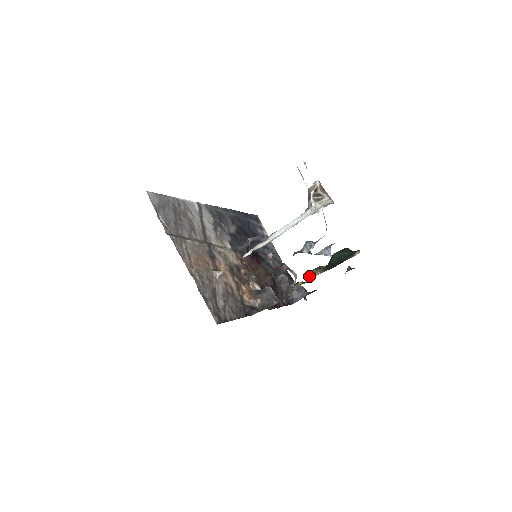
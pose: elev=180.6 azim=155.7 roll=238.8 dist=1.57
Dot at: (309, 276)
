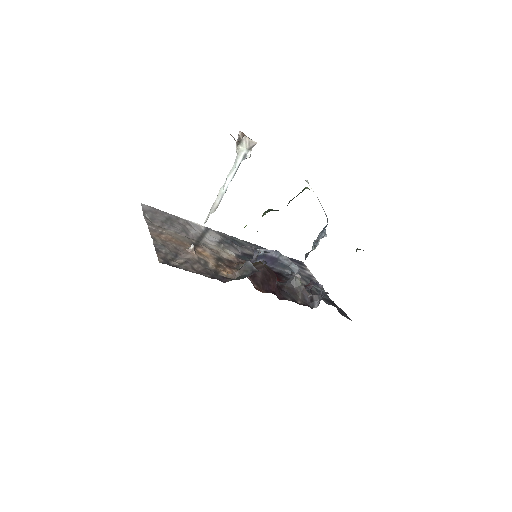
Dot at: occluded
